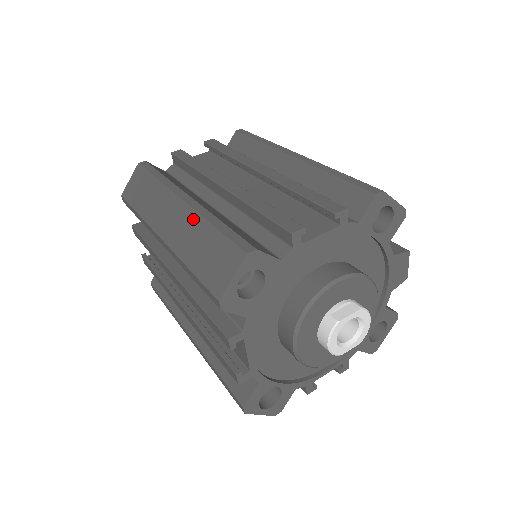
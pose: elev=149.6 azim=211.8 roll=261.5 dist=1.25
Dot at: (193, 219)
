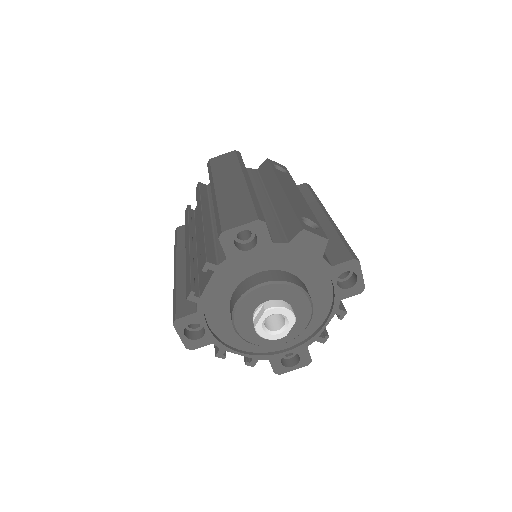
Dot at: occluded
